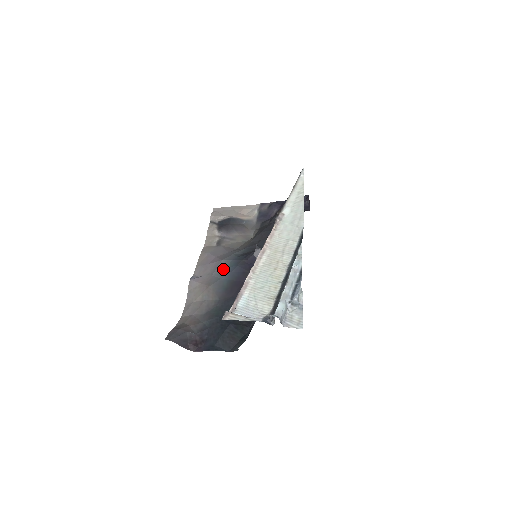
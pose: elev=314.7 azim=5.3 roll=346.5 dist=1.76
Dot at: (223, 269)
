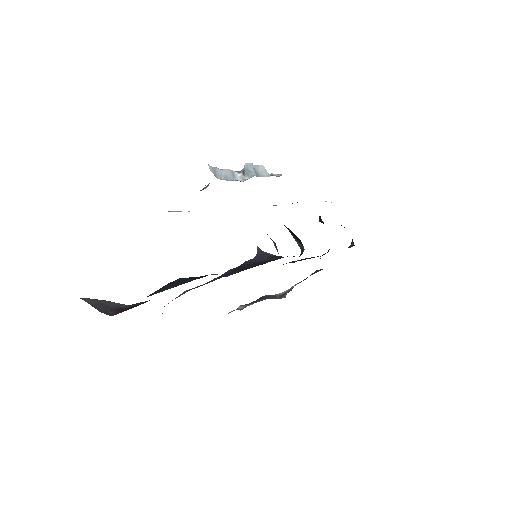
Dot at: occluded
